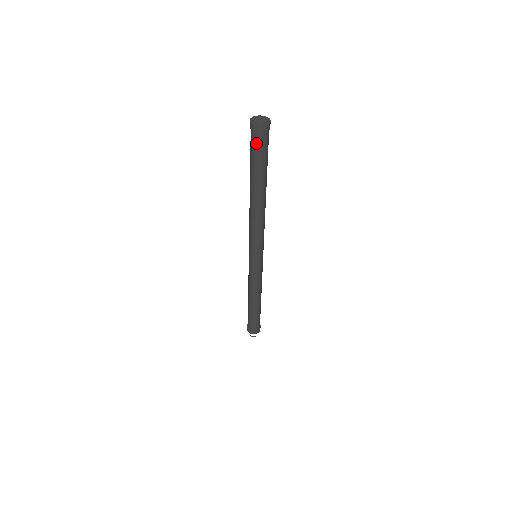
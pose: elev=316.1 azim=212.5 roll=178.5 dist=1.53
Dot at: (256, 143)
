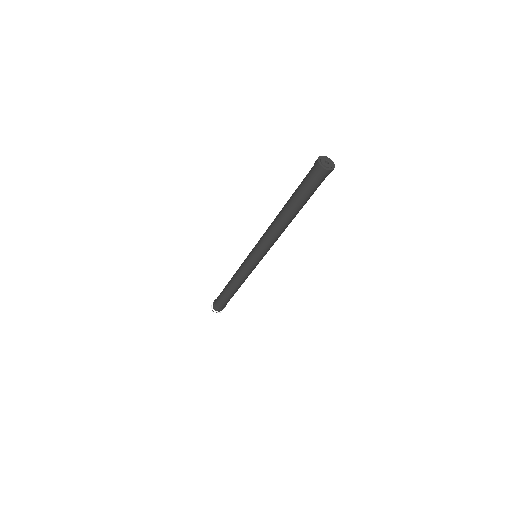
Dot at: (318, 182)
